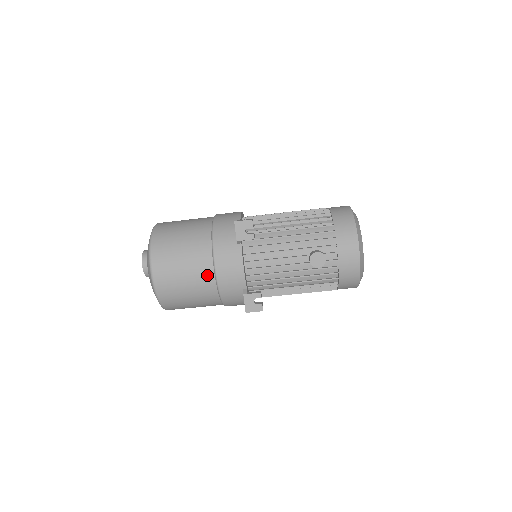
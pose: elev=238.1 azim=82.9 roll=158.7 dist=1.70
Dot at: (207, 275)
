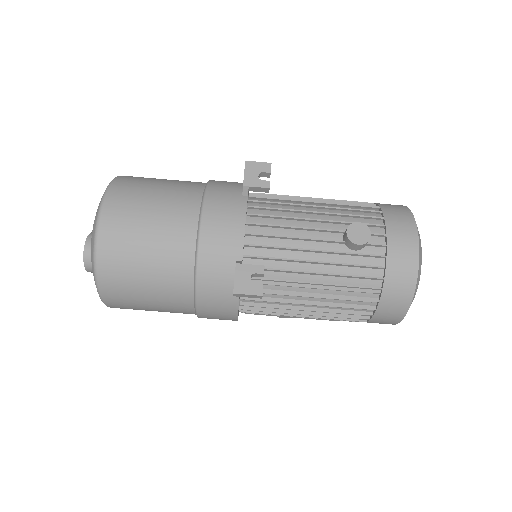
Dot at: (186, 227)
